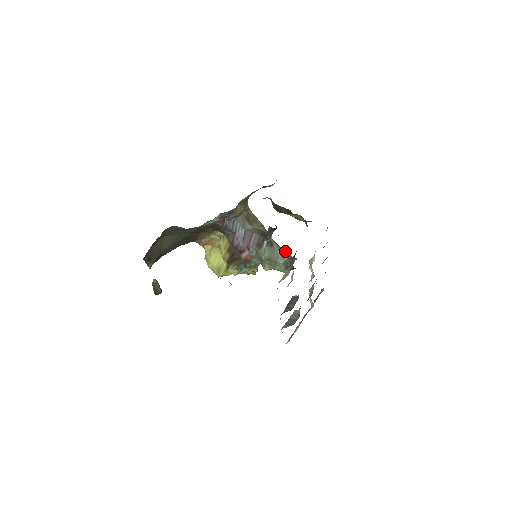
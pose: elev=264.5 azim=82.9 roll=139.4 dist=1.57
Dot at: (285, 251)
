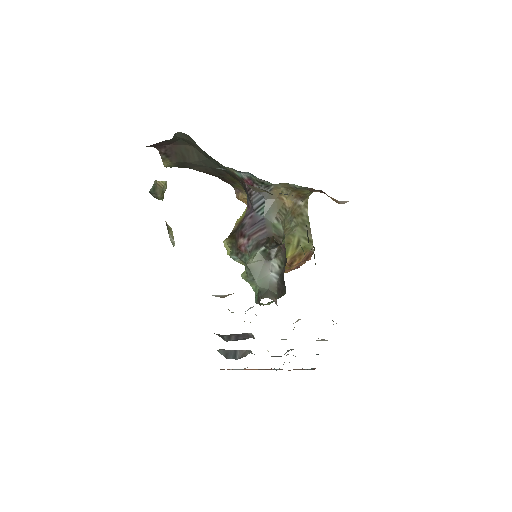
Dot at: occluded
